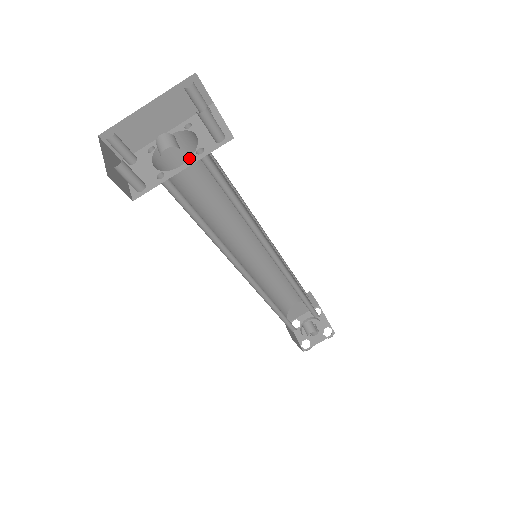
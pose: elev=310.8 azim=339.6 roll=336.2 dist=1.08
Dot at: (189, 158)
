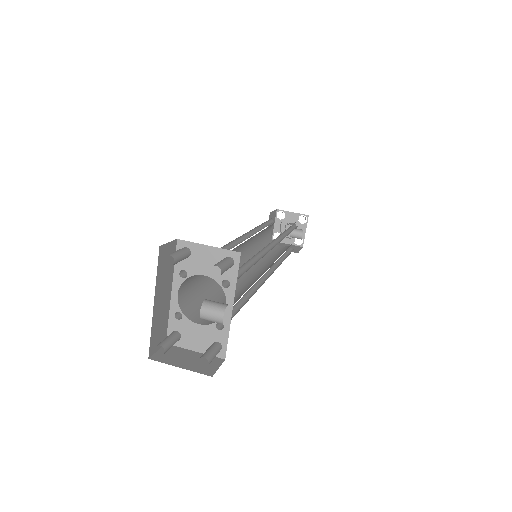
Dot at: (192, 282)
